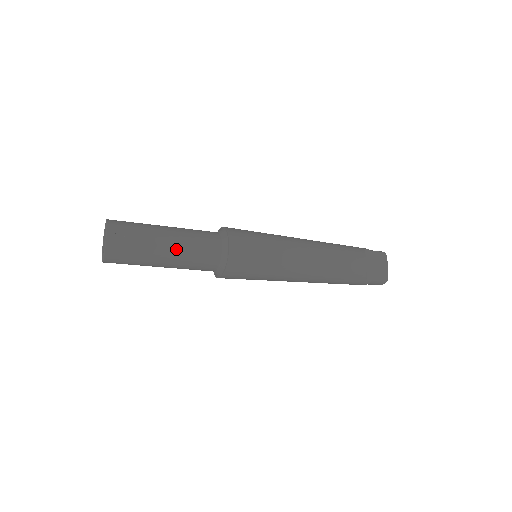
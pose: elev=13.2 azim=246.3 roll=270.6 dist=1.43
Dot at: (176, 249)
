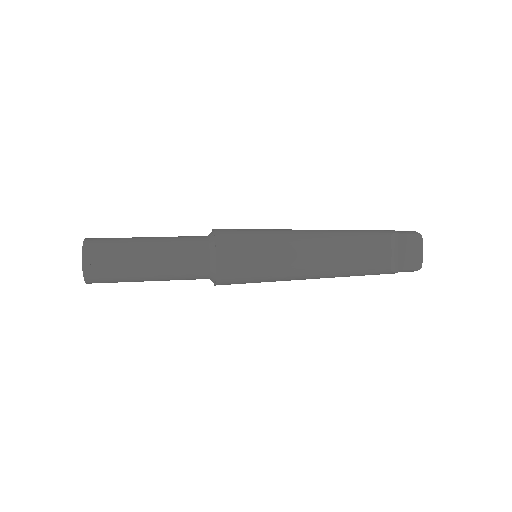
Dot at: (158, 267)
